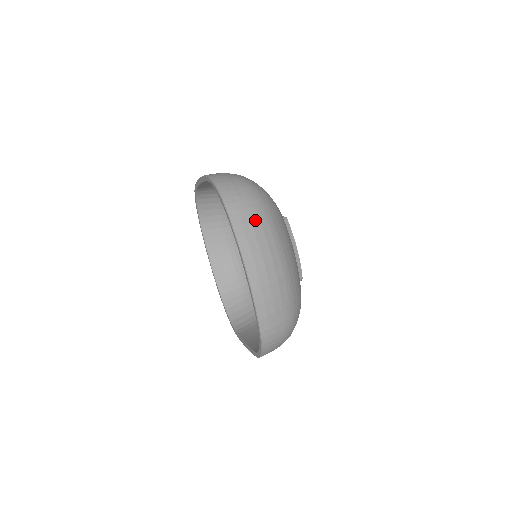
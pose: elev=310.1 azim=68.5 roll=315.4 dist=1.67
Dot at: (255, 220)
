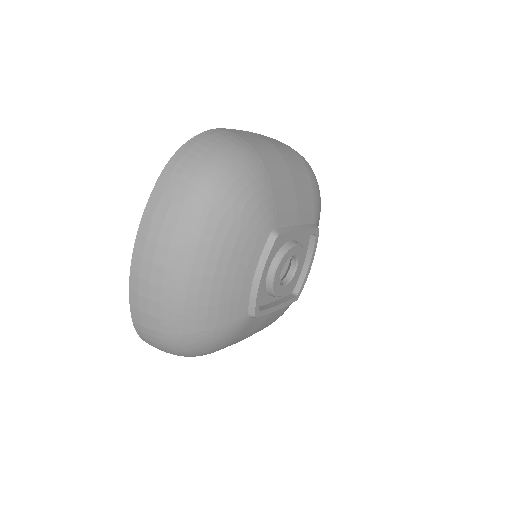
Dot at: (177, 205)
